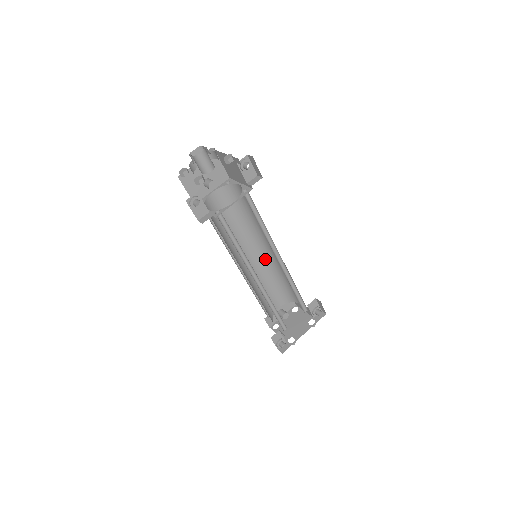
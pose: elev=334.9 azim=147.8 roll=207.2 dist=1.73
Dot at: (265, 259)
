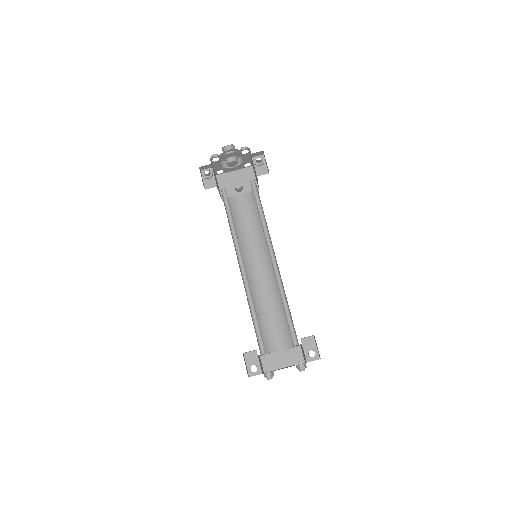
Dot at: (274, 278)
